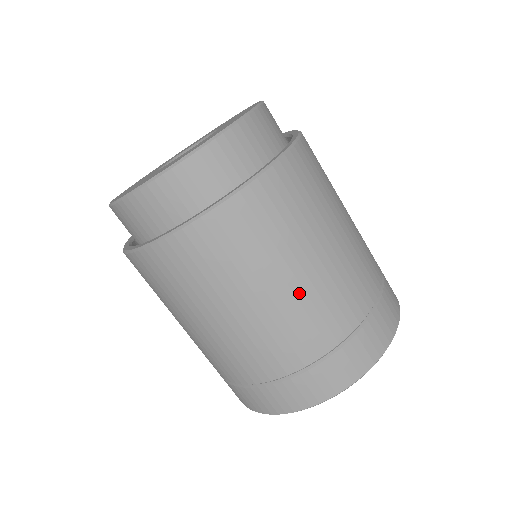
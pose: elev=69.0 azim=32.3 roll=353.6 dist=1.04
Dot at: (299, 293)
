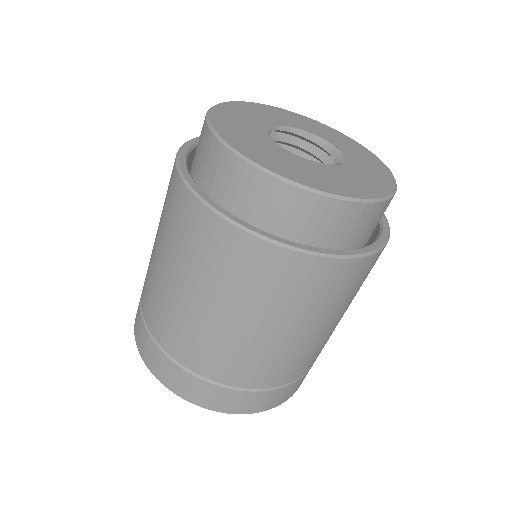
Dot at: (317, 340)
